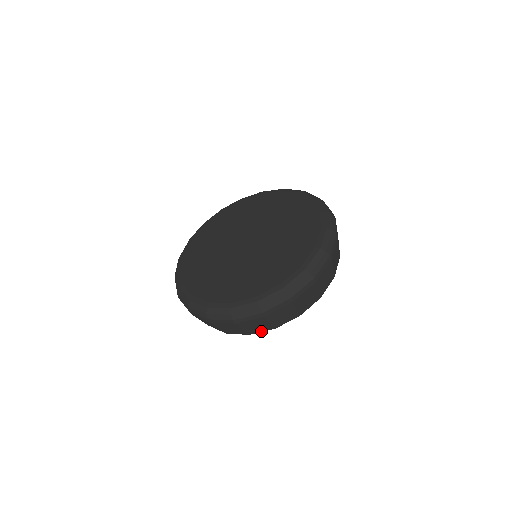
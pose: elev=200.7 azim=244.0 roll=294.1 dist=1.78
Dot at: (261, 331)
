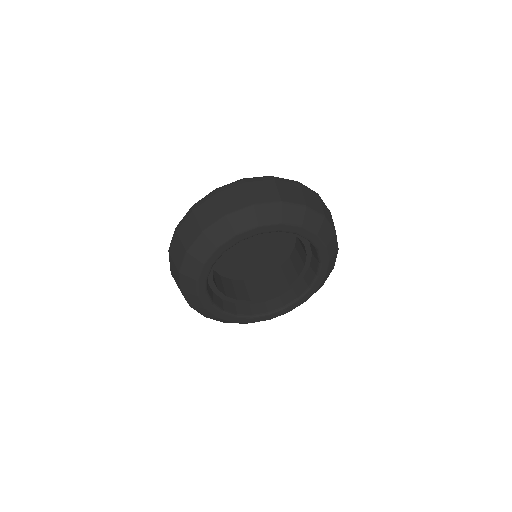
Dot at: (194, 241)
